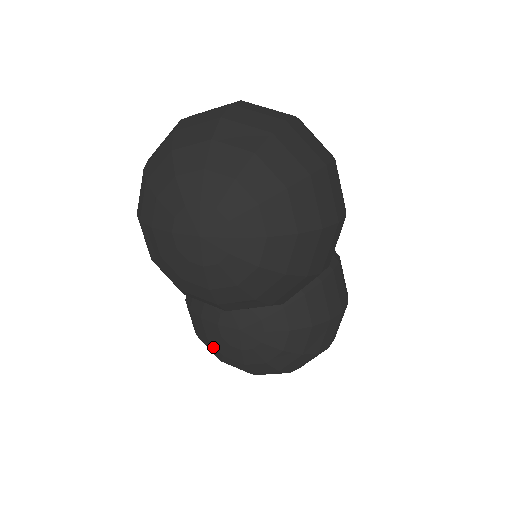
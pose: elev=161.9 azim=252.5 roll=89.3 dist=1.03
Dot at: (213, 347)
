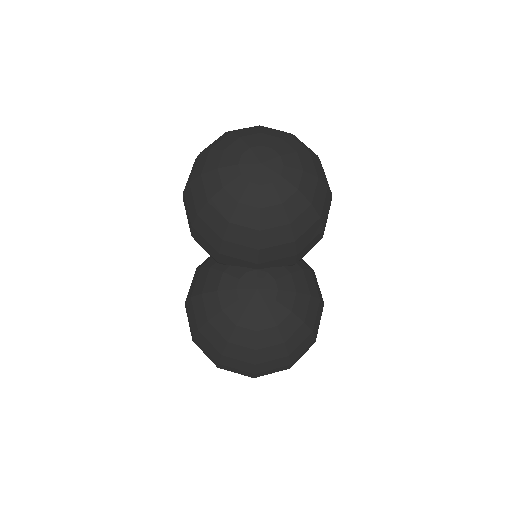
Dot at: (226, 320)
